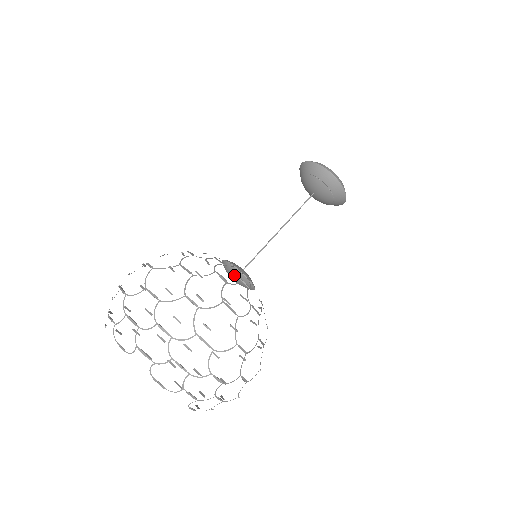
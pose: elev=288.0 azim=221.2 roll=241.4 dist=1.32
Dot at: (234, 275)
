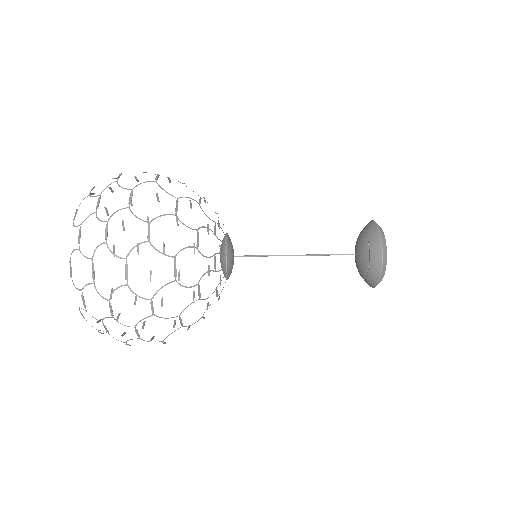
Dot at: occluded
